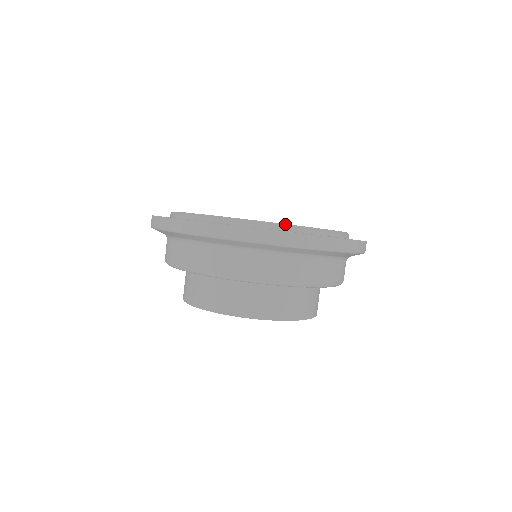
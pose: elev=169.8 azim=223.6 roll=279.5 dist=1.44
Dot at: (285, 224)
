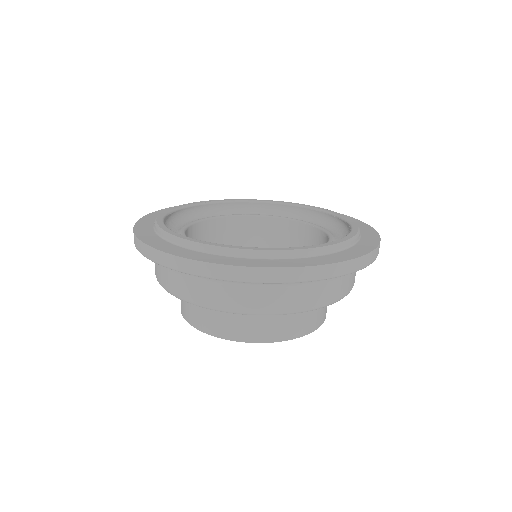
Dot at: (339, 243)
